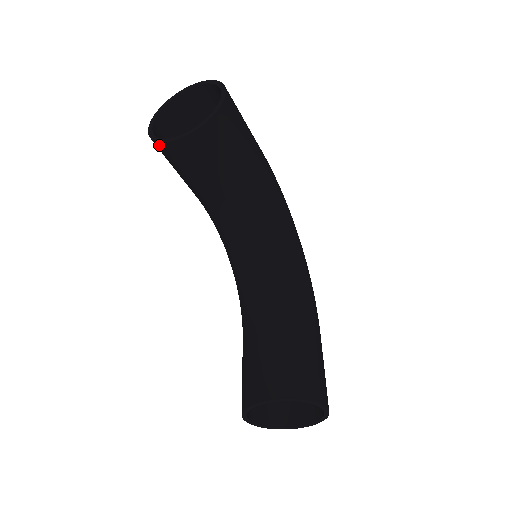
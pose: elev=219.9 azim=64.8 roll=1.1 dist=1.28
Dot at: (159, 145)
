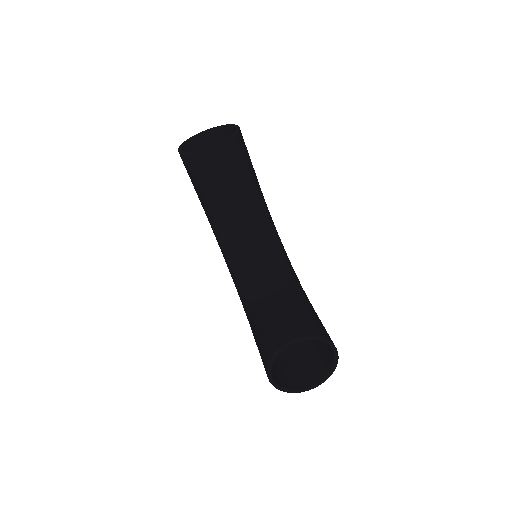
Dot at: (192, 157)
